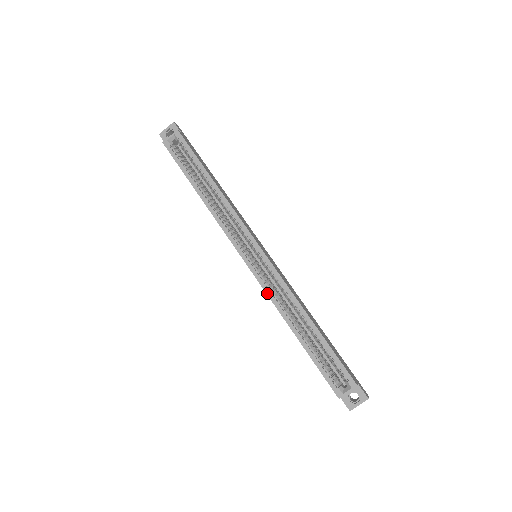
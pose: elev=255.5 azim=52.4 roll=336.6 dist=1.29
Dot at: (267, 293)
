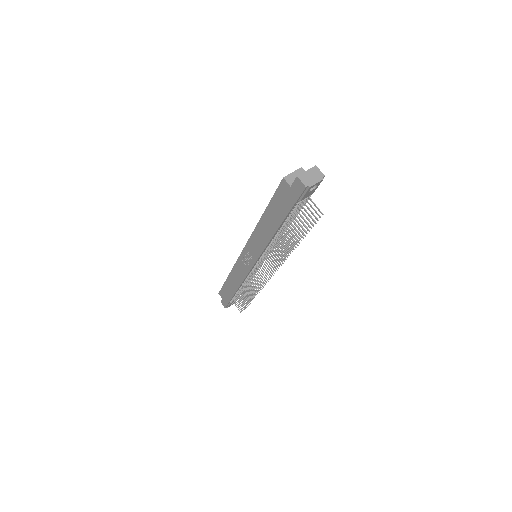
Dot at: (250, 237)
